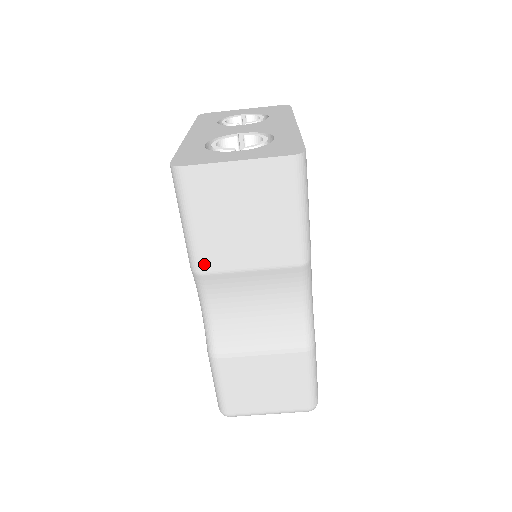
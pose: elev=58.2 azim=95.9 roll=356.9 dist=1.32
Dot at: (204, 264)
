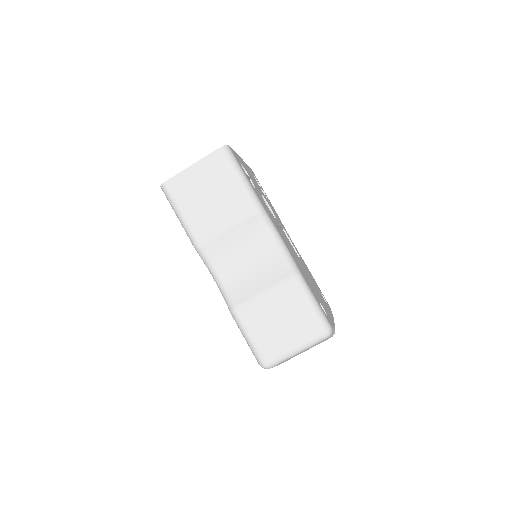
Dot at: (199, 238)
